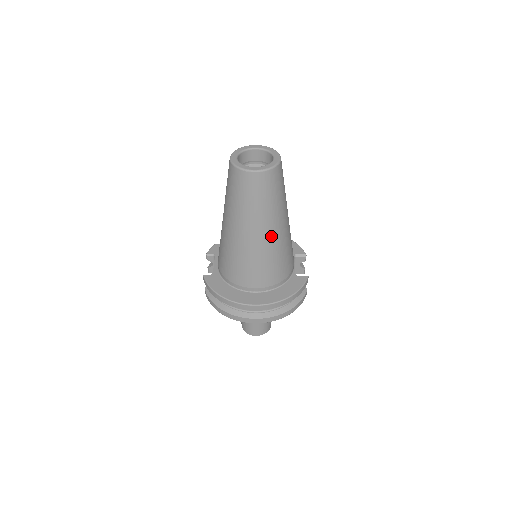
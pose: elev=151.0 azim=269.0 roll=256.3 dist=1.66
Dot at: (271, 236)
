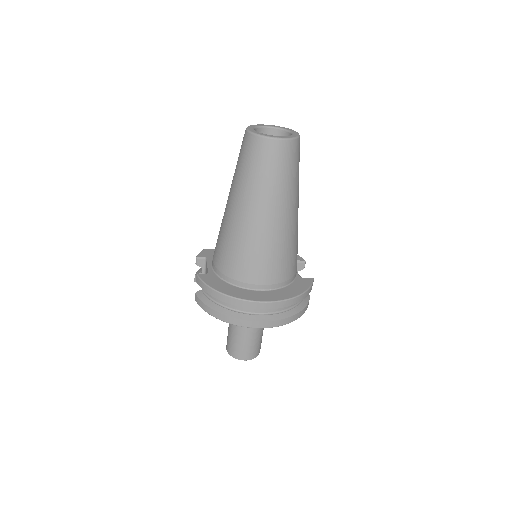
Dot at: (285, 220)
